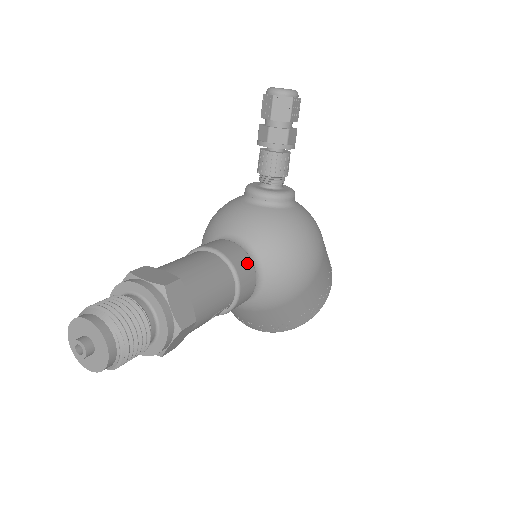
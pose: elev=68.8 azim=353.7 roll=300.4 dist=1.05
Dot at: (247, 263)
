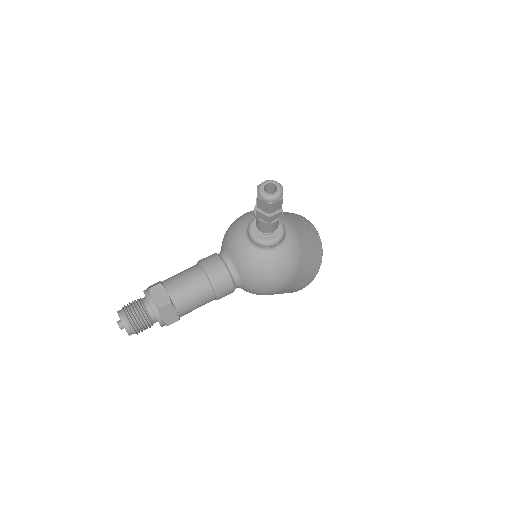
Dot at: (227, 283)
